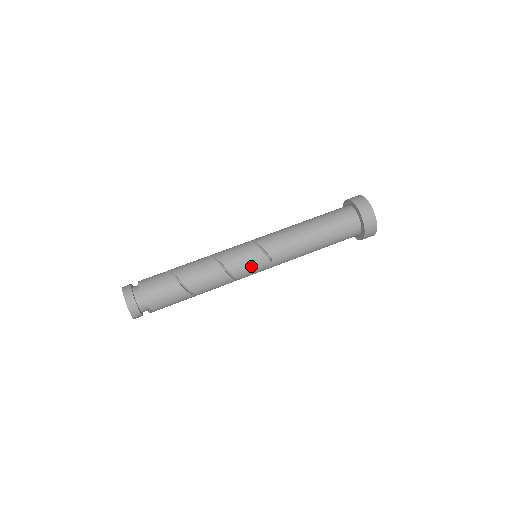
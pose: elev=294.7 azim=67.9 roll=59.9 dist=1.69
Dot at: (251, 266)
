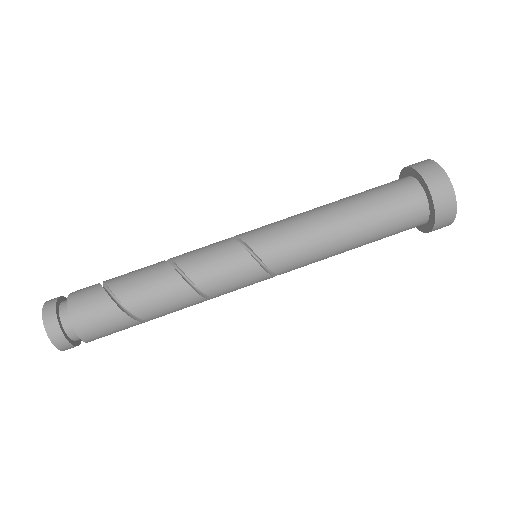
Dot at: (249, 285)
